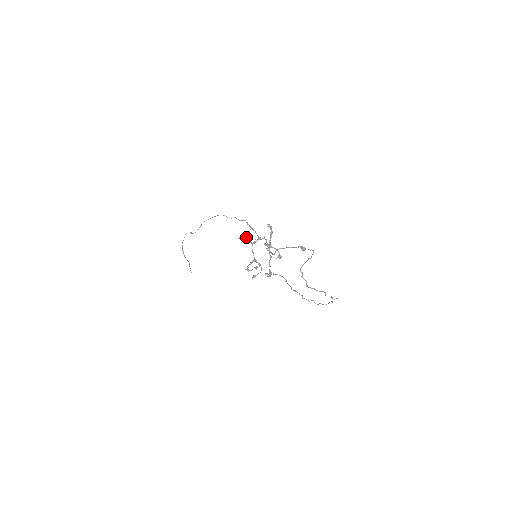
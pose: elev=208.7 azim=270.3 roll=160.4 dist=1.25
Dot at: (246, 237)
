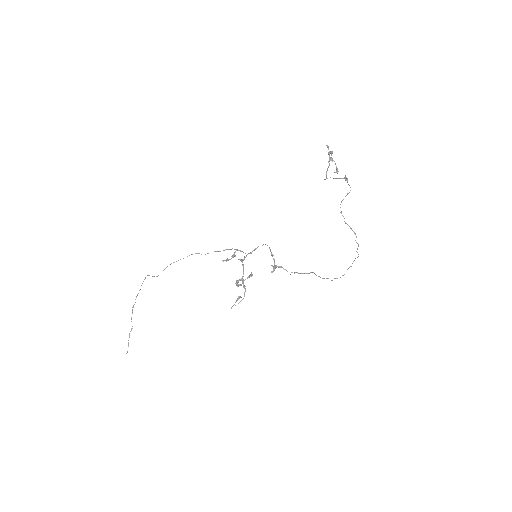
Dot at: (233, 256)
